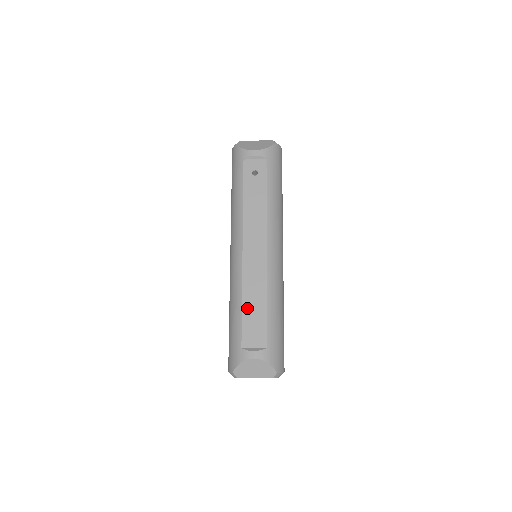
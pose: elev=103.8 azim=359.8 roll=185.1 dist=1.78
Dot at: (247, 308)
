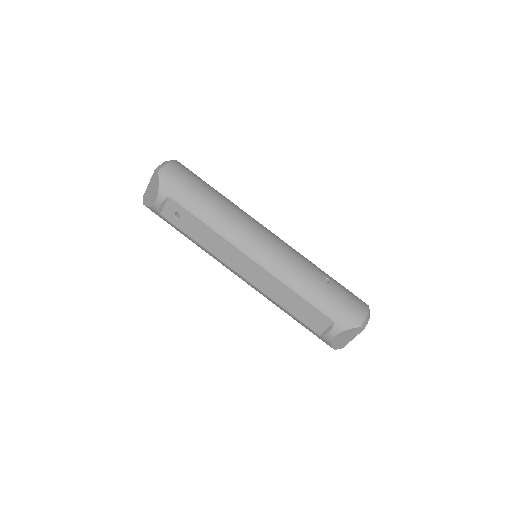
Dot at: (291, 309)
